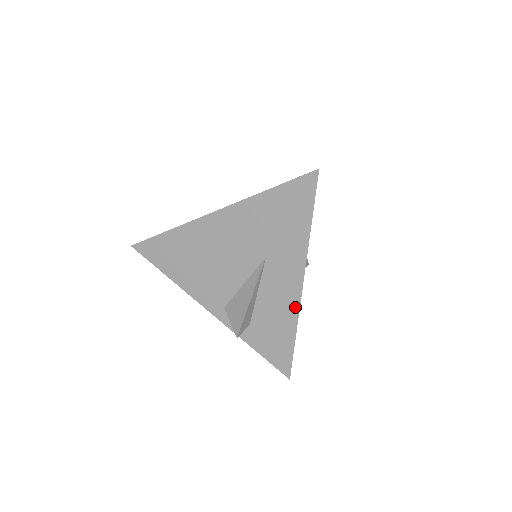
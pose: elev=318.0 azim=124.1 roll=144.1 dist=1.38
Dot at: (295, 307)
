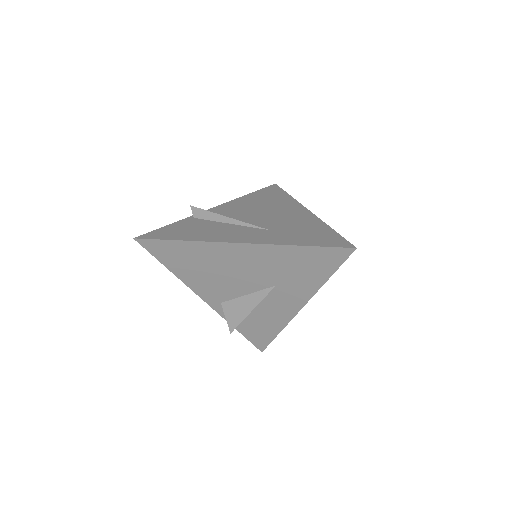
Dot at: (287, 319)
